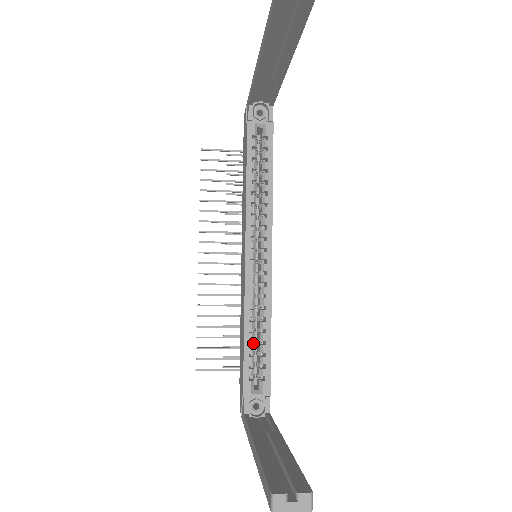
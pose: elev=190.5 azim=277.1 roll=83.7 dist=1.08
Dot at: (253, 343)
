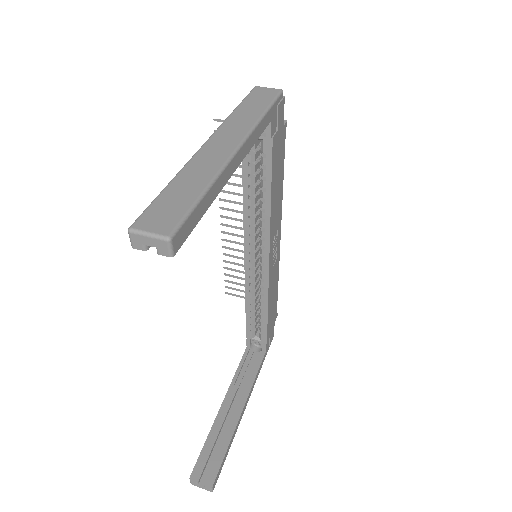
Dot at: (255, 309)
